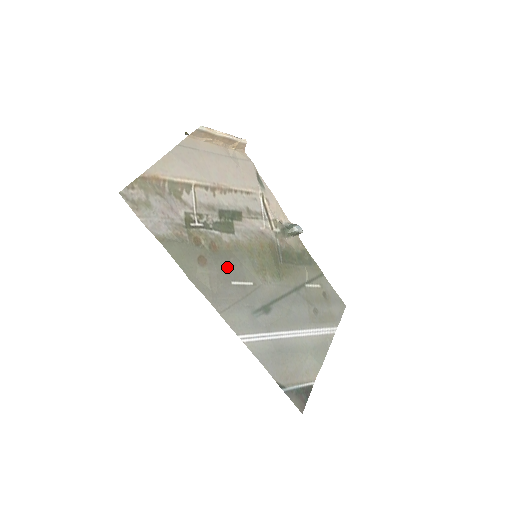
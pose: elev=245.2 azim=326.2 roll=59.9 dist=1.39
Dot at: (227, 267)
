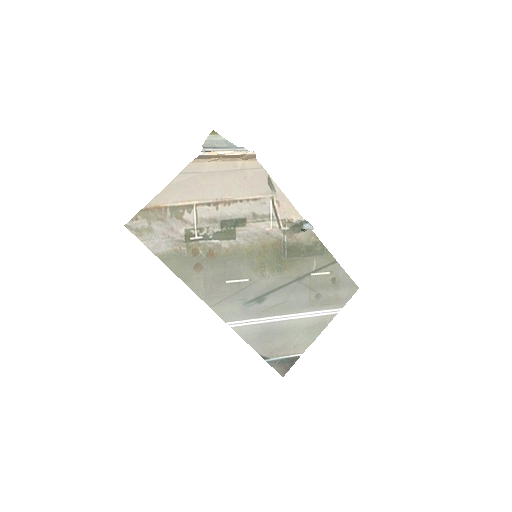
Dot at: (223, 270)
